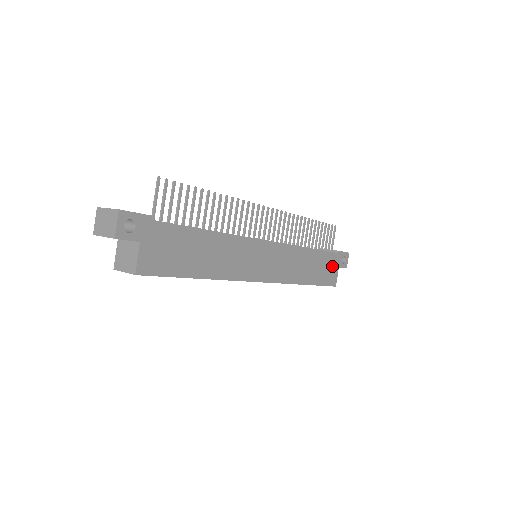
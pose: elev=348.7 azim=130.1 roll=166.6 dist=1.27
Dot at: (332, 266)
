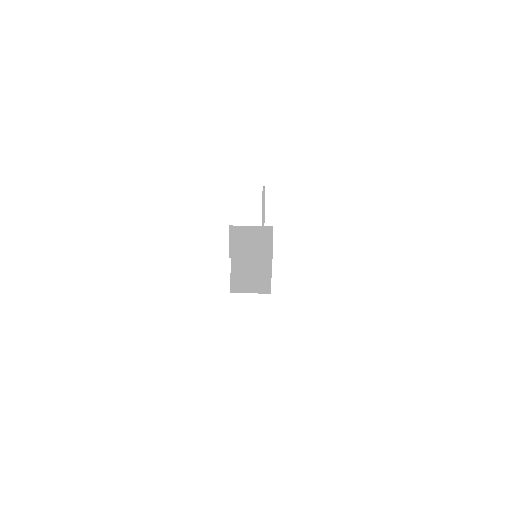
Dot at: occluded
